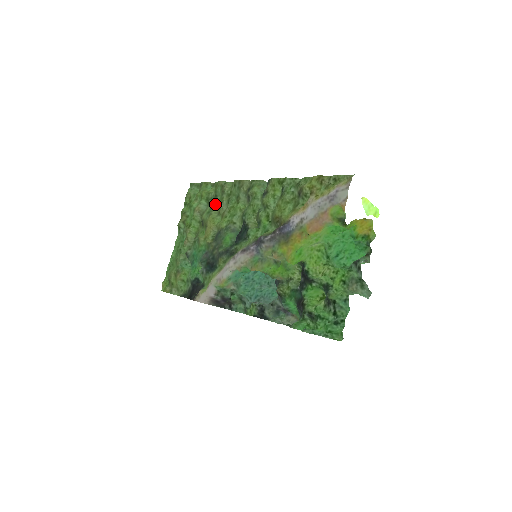
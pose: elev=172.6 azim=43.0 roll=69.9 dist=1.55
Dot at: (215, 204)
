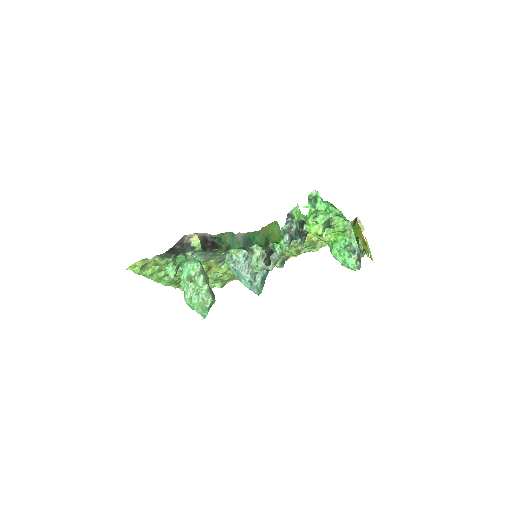
Dot at: (222, 277)
